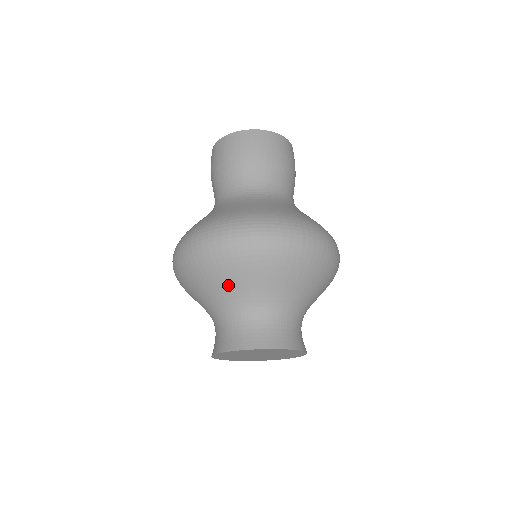
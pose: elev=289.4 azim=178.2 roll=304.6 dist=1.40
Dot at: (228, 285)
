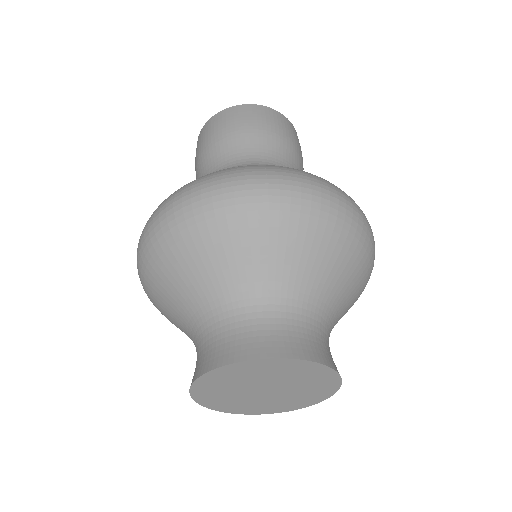
Dot at: (206, 268)
